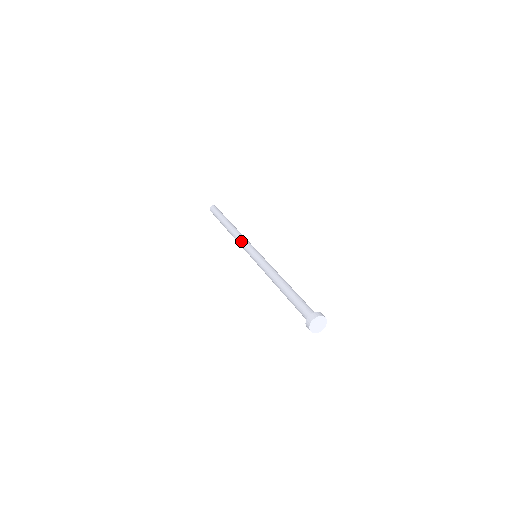
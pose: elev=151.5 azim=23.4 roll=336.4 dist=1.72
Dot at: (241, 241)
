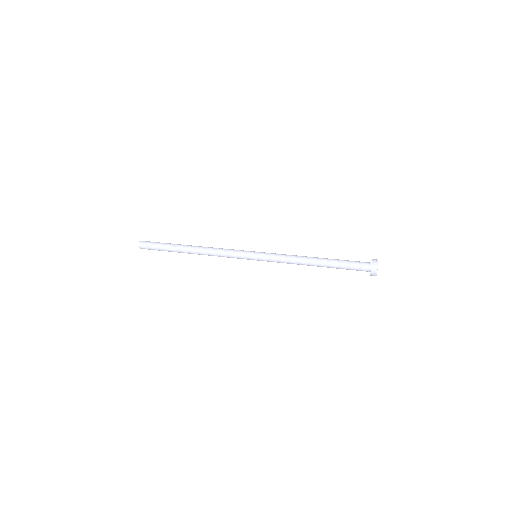
Dot at: (227, 251)
